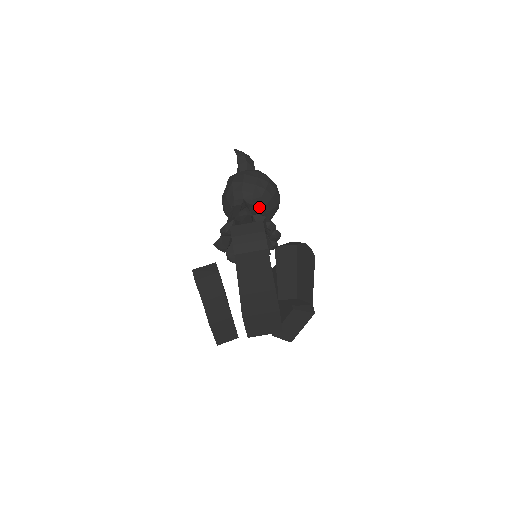
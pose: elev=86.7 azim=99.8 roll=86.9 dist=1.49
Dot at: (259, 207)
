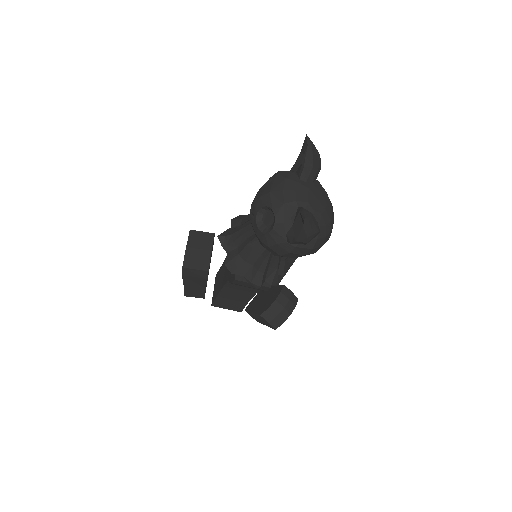
Dot at: occluded
